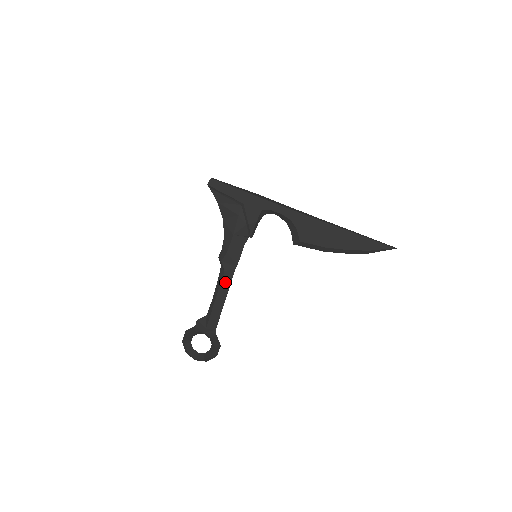
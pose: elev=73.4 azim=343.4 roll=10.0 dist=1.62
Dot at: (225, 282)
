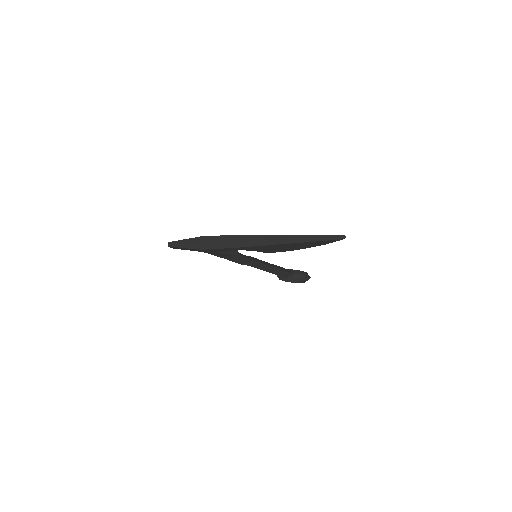
Dot at: (260, 266)
